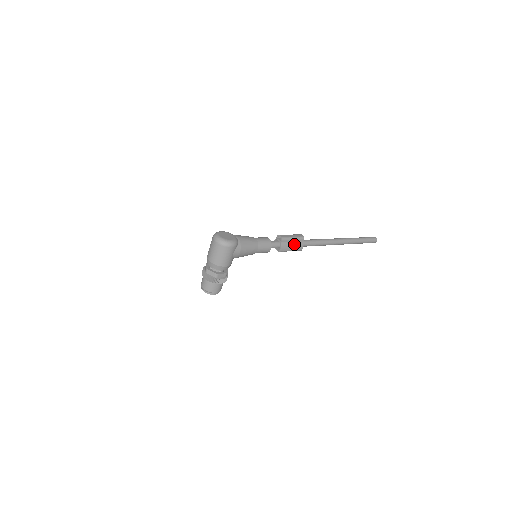
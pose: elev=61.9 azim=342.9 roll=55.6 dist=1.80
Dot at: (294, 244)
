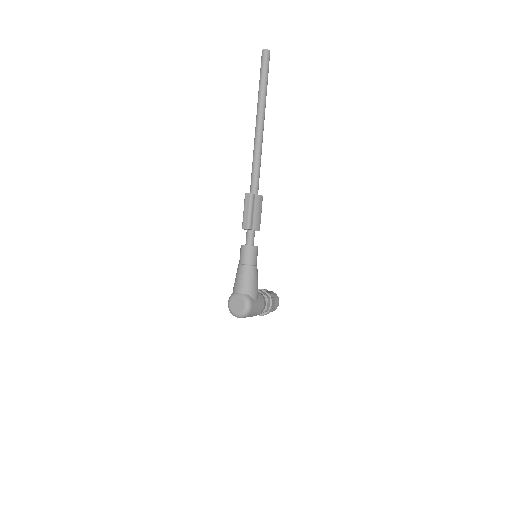
Dot at: (256, 210)
